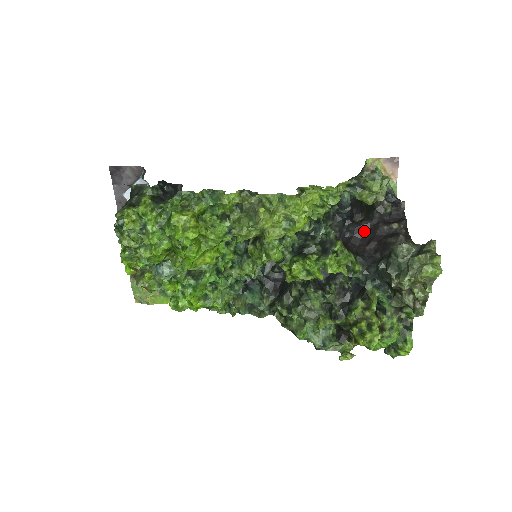
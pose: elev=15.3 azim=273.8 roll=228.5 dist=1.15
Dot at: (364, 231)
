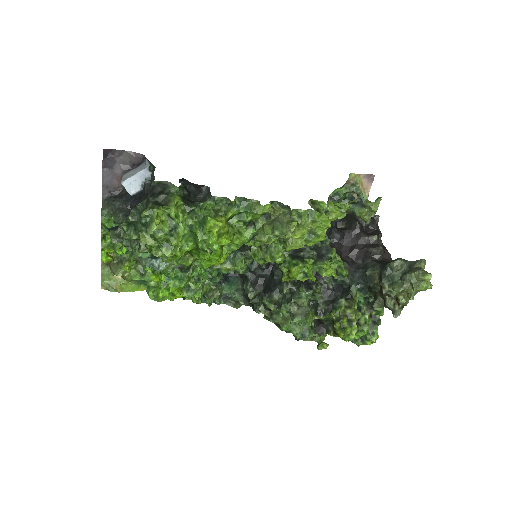
Dot at: (347, 239)
